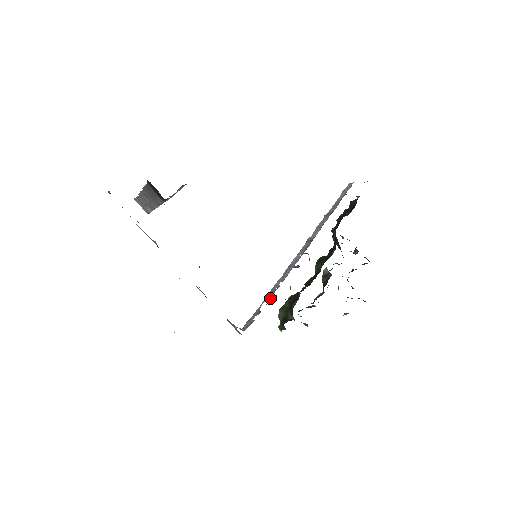
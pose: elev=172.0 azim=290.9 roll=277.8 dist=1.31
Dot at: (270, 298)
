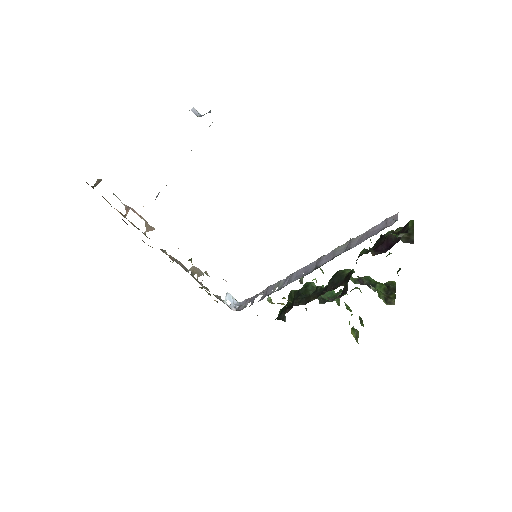
Dot at: (263, 297)
